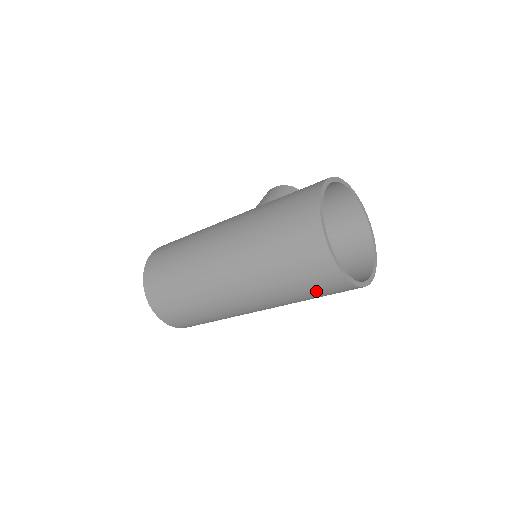
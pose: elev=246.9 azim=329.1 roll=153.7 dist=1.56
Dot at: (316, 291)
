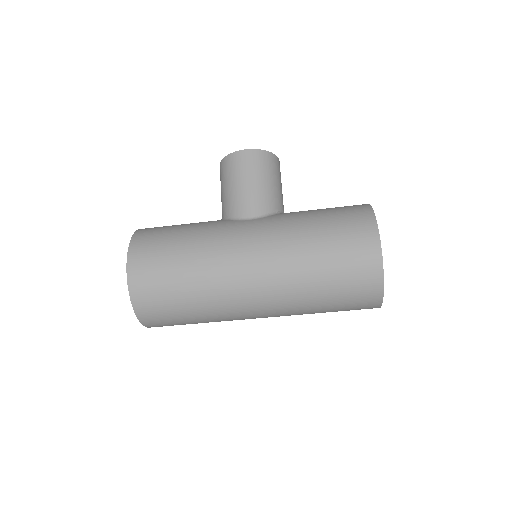
Dot at: occluded
